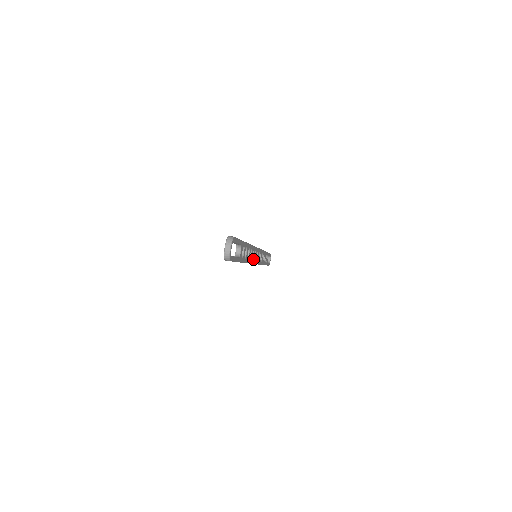
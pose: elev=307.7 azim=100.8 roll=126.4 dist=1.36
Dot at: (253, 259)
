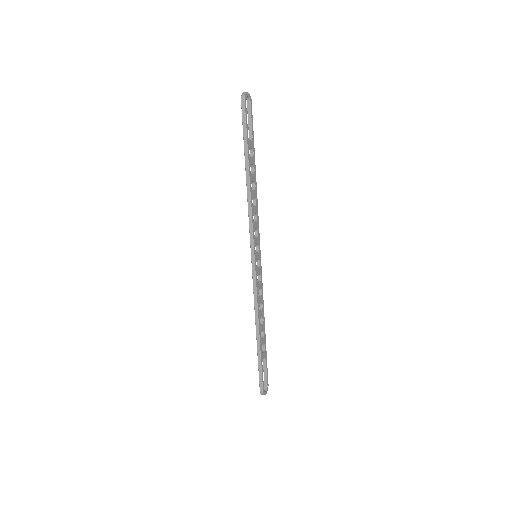
Dot at: (254, 225)
